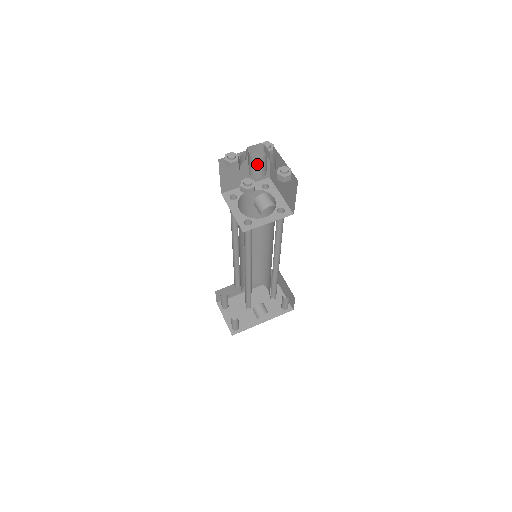
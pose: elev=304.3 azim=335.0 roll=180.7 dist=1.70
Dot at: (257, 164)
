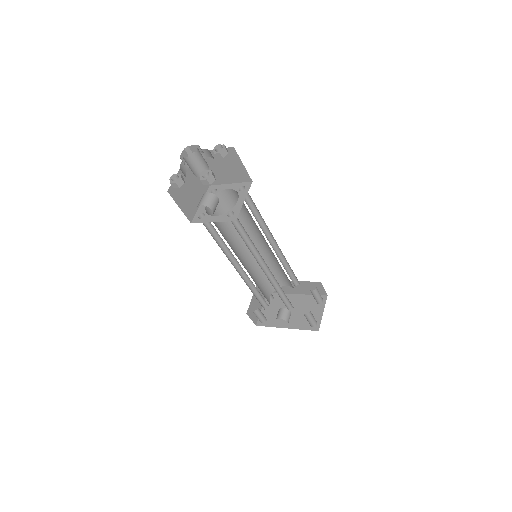
Dot at: (187, 163)
